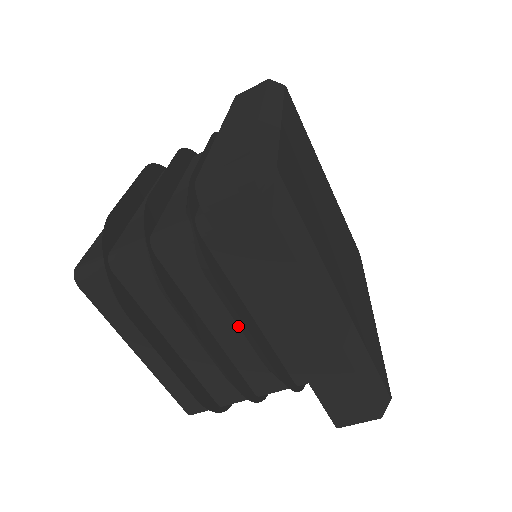
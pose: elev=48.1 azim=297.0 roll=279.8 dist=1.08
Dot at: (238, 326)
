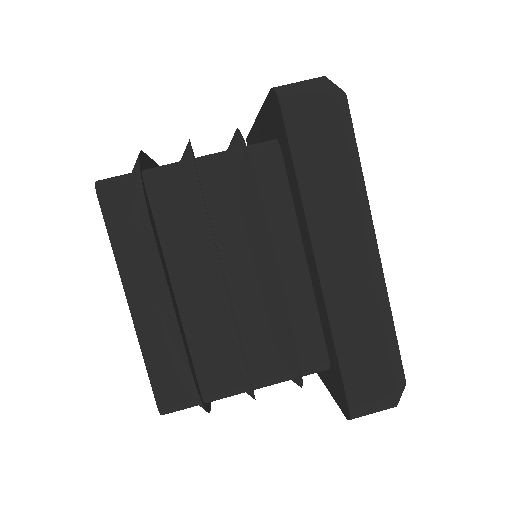
Dot at: (257, 276)
